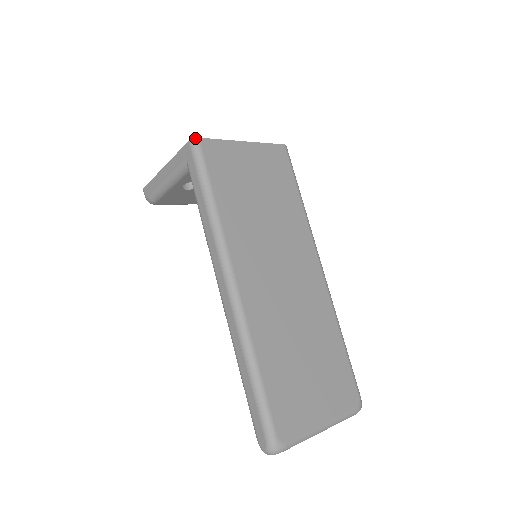
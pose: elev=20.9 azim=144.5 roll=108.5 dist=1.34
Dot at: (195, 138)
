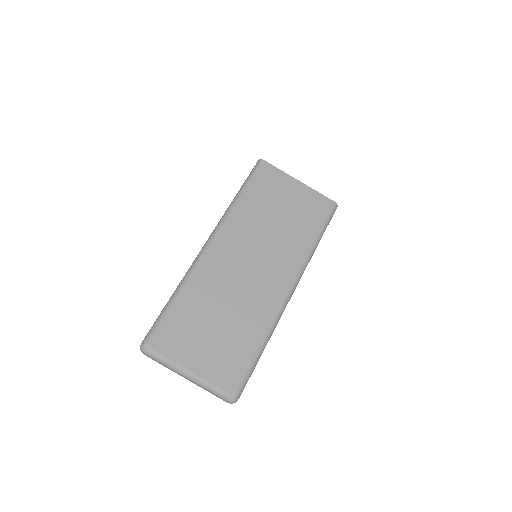
Dot at: (262, 159)
